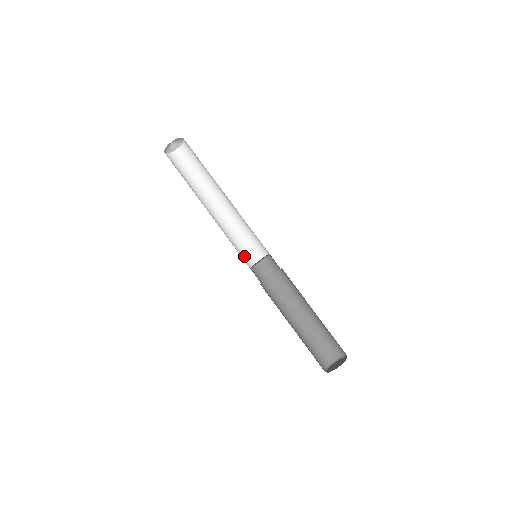
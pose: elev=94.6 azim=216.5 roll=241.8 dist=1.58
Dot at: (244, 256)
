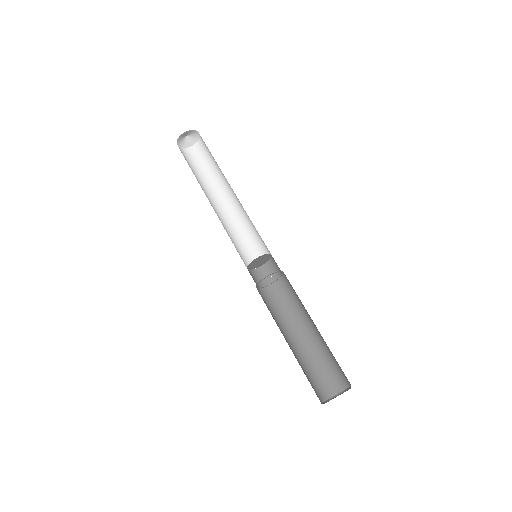
Dot at: (244, 257)
